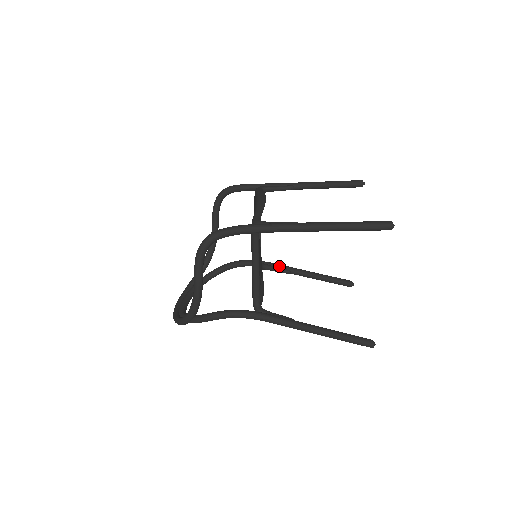
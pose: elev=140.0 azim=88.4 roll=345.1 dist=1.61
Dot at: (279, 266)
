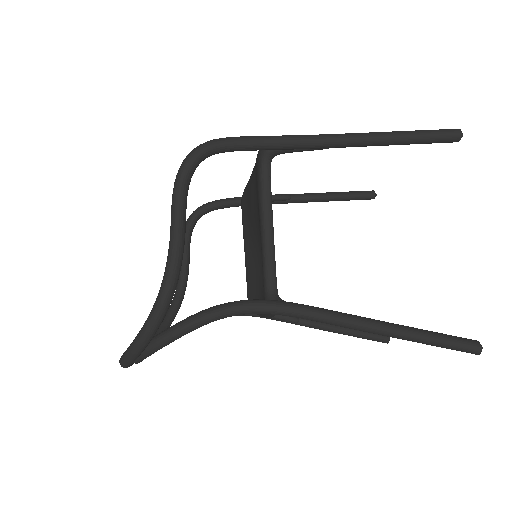
Dot at: occluded
